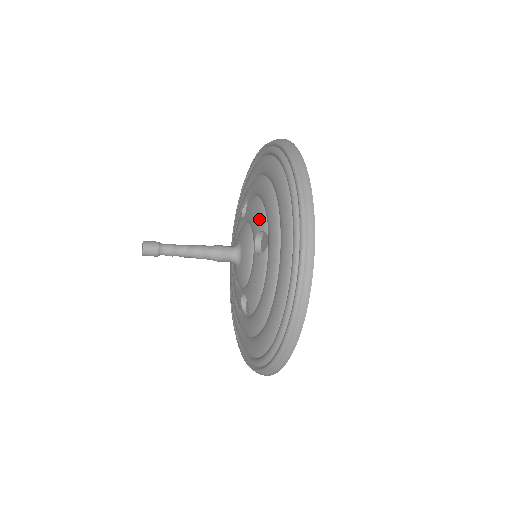
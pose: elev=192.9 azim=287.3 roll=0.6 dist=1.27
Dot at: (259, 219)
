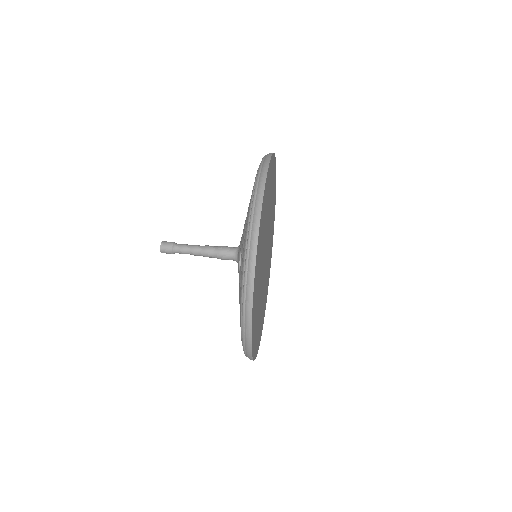
Dot at: occluded
